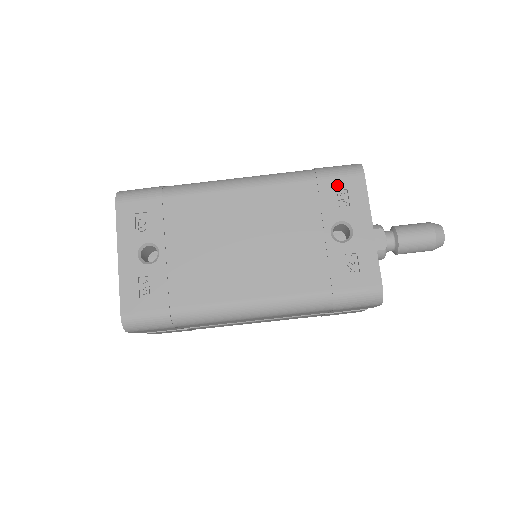
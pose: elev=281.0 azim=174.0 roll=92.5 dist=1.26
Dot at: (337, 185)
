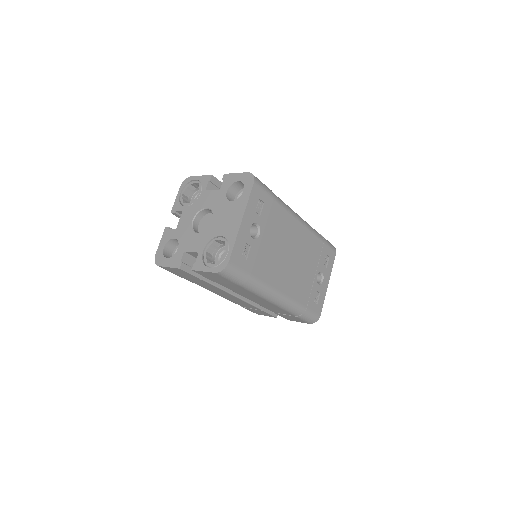
Dot at: (328, 252)
